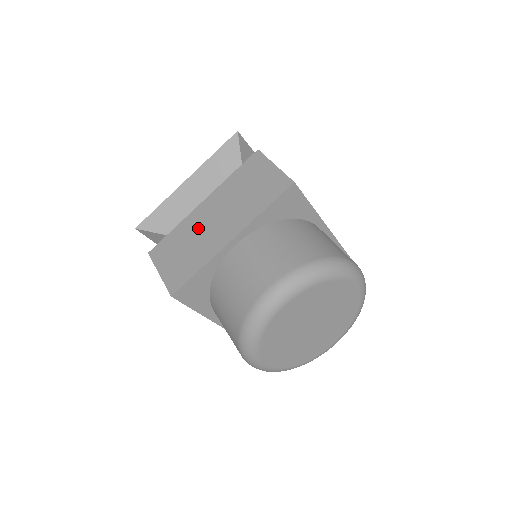
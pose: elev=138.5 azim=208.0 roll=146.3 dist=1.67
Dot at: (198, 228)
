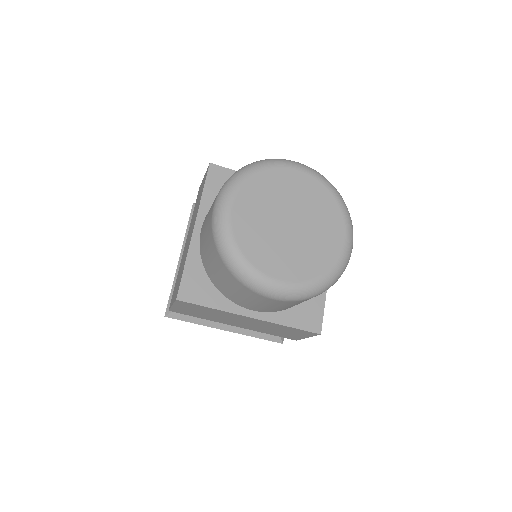
Dot at: (183, 256)
